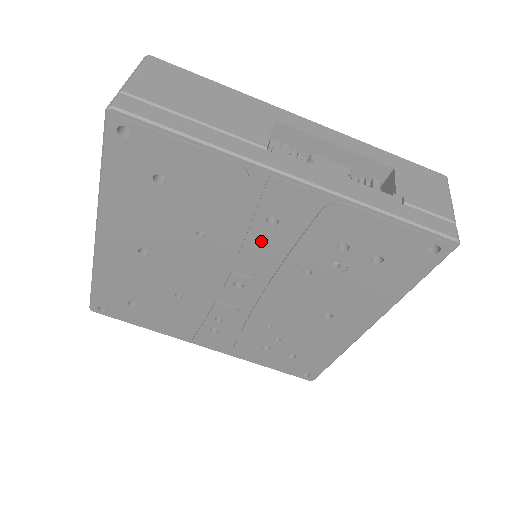
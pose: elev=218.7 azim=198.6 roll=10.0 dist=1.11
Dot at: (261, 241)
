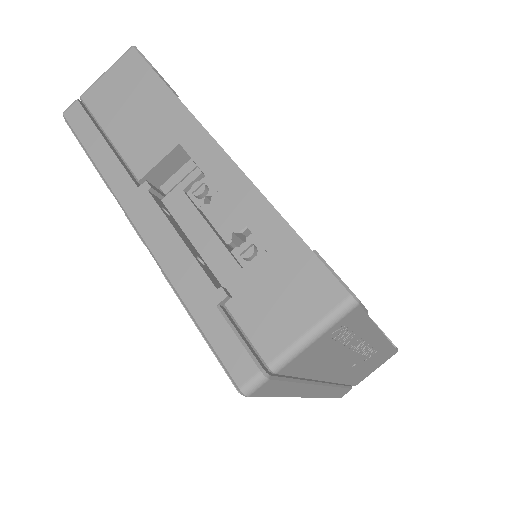
Dot at: occluded
